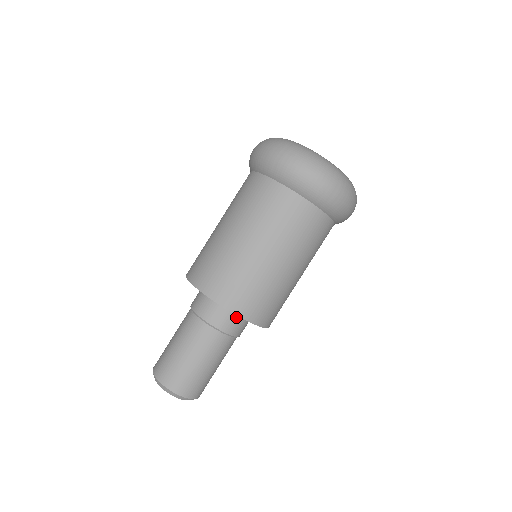
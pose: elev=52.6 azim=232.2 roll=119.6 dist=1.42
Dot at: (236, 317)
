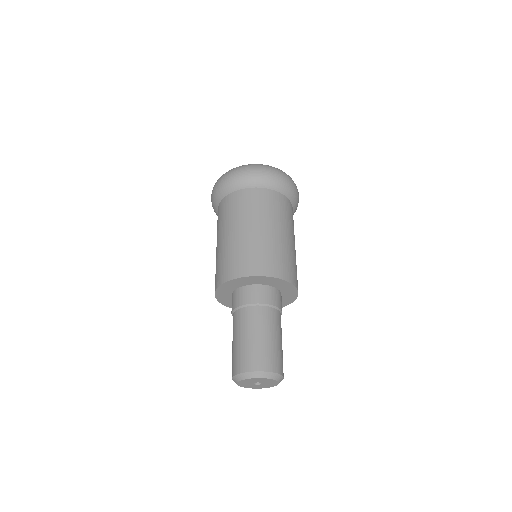
Dot at: (259, 289)
